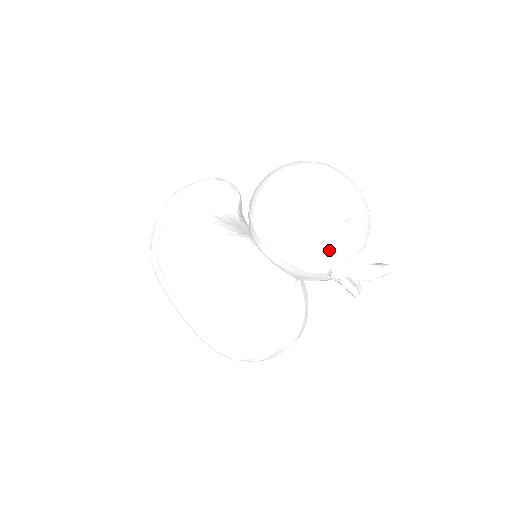
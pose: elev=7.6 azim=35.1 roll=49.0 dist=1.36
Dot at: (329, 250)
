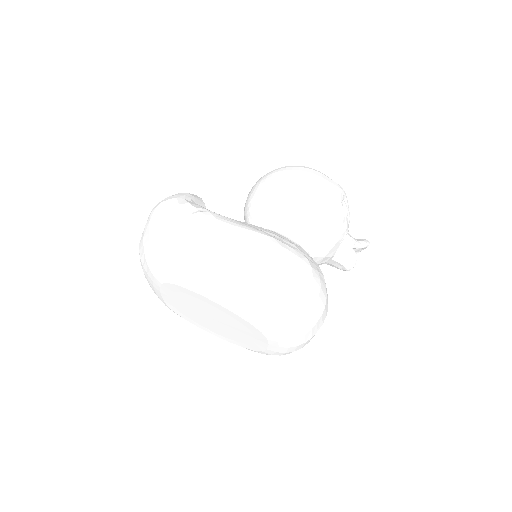
Dot at: (345, 219)
